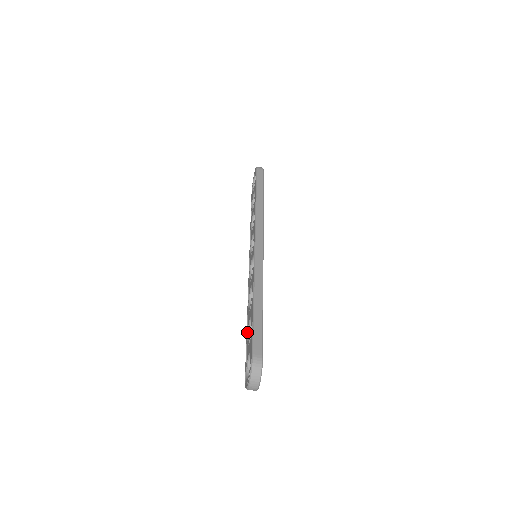
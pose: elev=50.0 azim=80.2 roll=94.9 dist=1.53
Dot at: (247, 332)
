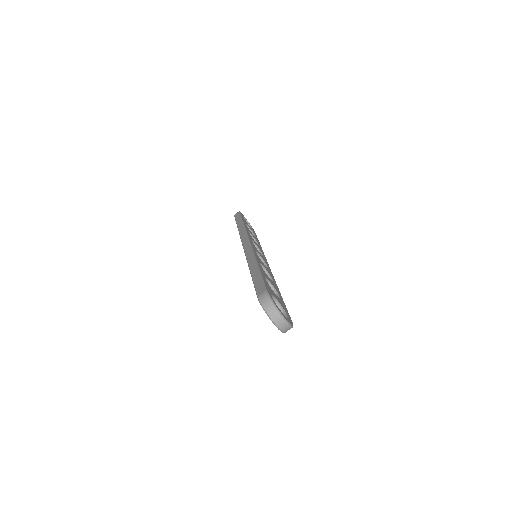
Dot at: occluded
